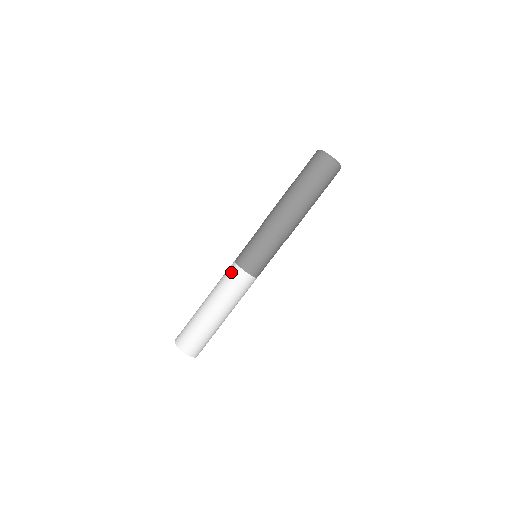
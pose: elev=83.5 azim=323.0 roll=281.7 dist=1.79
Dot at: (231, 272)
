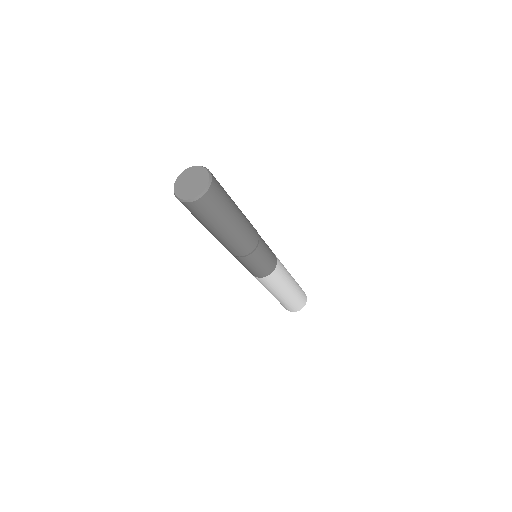
Dot at: occluded
